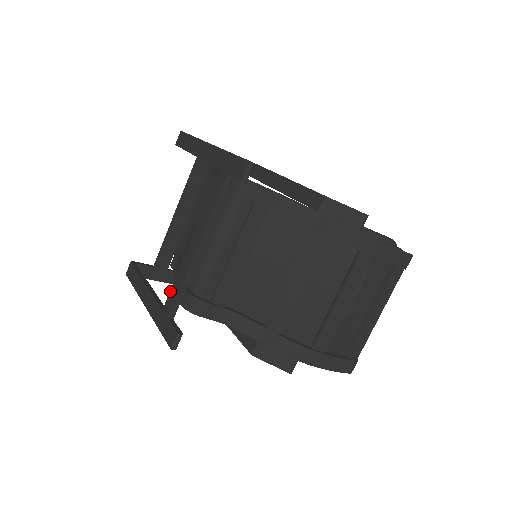
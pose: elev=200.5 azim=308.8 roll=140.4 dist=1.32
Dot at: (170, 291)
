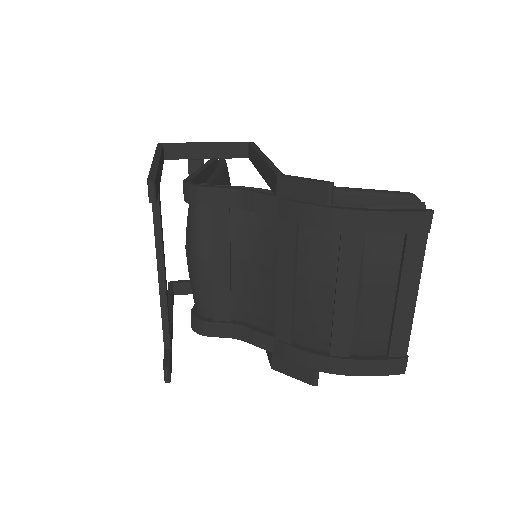
Dot at: occluded
